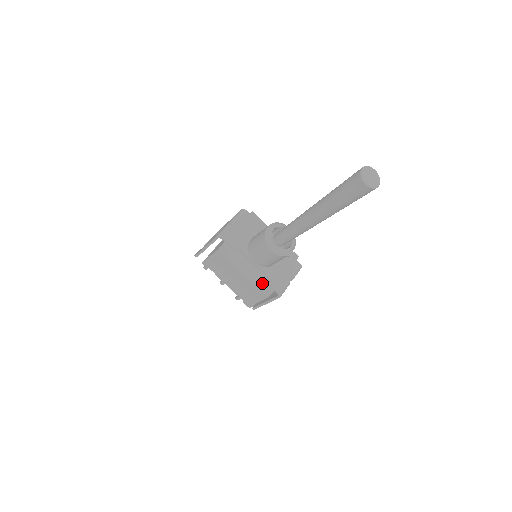
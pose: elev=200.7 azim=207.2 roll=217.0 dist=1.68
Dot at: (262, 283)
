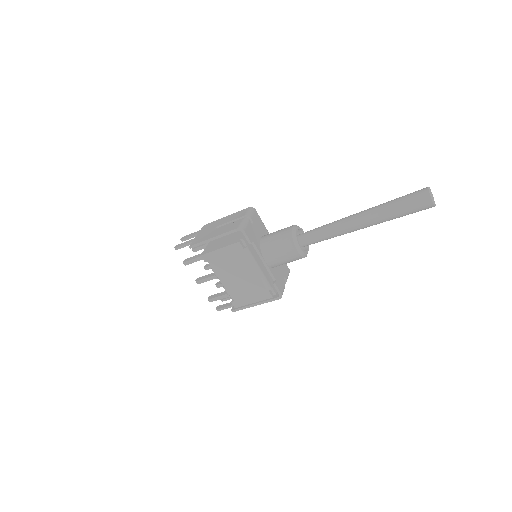
Dot at: (270, 282)
